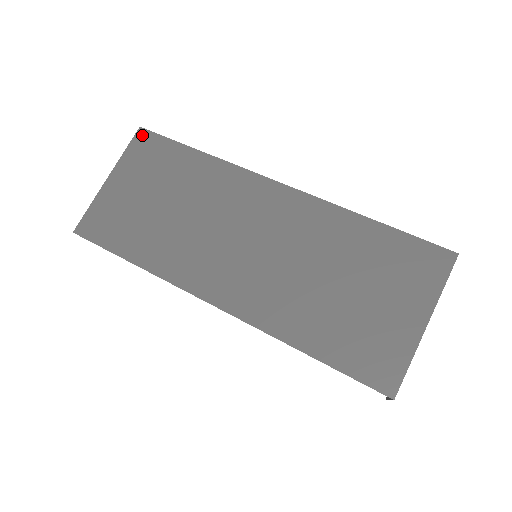
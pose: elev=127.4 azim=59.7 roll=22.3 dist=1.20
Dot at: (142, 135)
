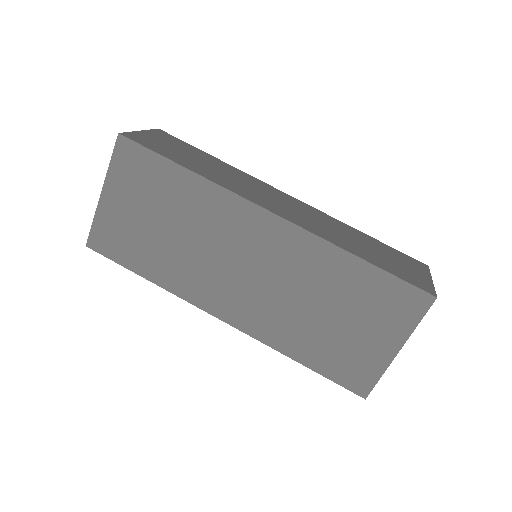
Dot at: (123, 144)
